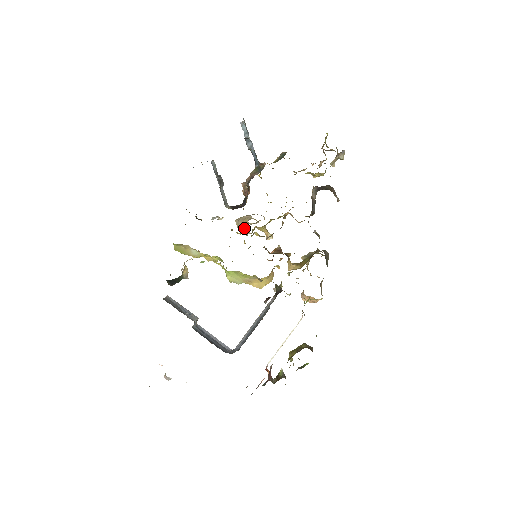
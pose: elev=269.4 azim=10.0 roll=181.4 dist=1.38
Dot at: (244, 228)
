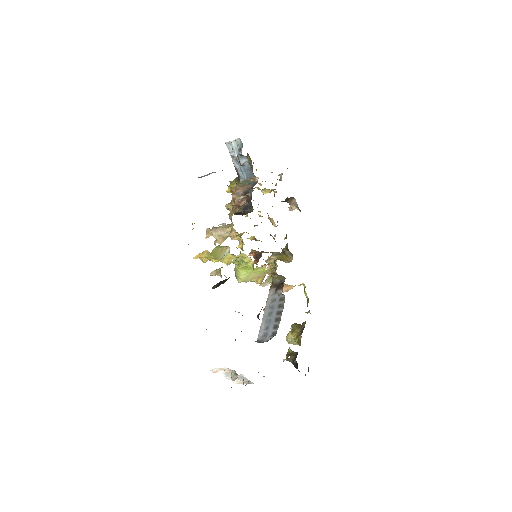
Dot at: (227, 236)
